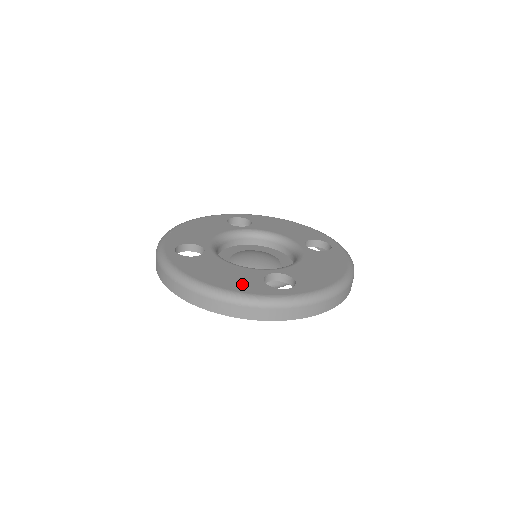
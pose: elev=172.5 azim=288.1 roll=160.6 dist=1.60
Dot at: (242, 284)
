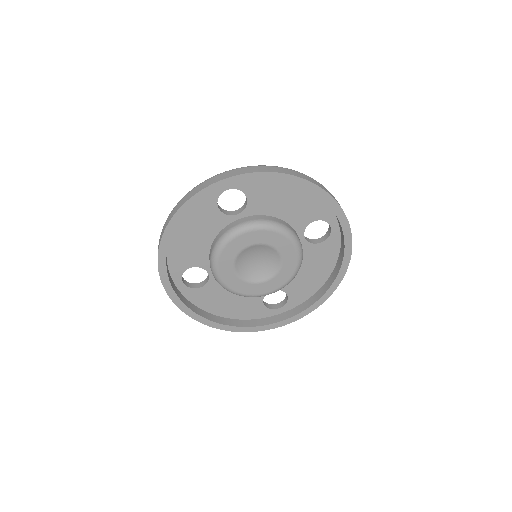
Dot at: occluded
